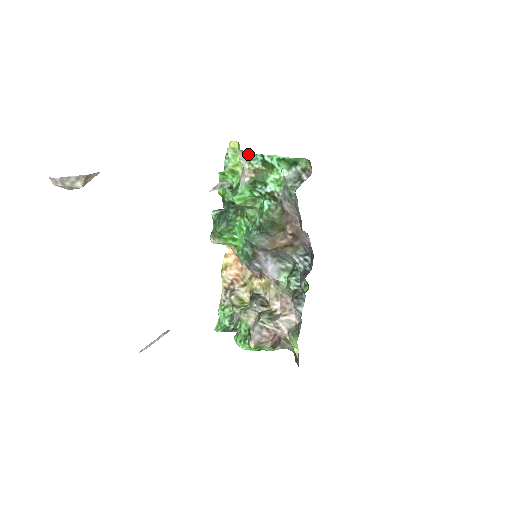
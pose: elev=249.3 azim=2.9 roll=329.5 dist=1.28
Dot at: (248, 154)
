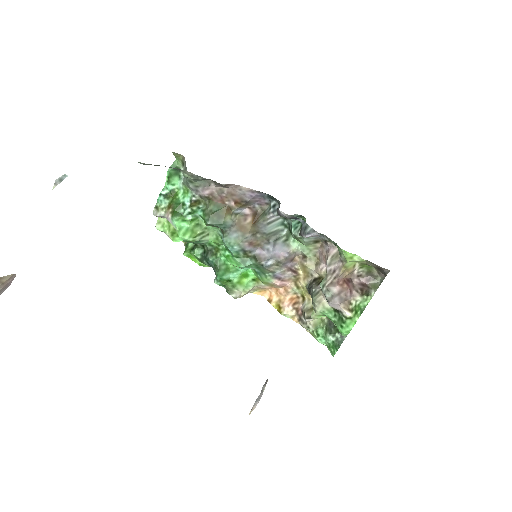
Dot at: (155, 207)
